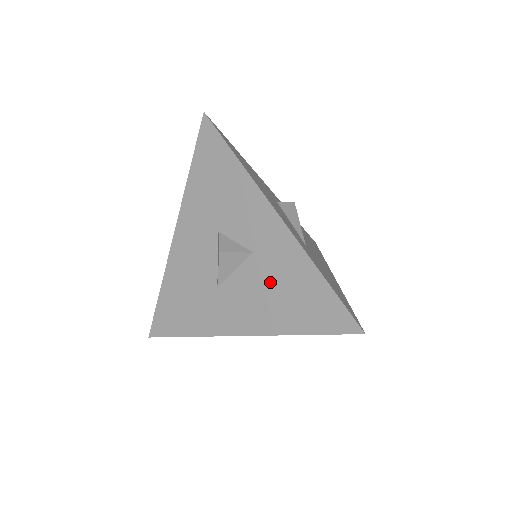
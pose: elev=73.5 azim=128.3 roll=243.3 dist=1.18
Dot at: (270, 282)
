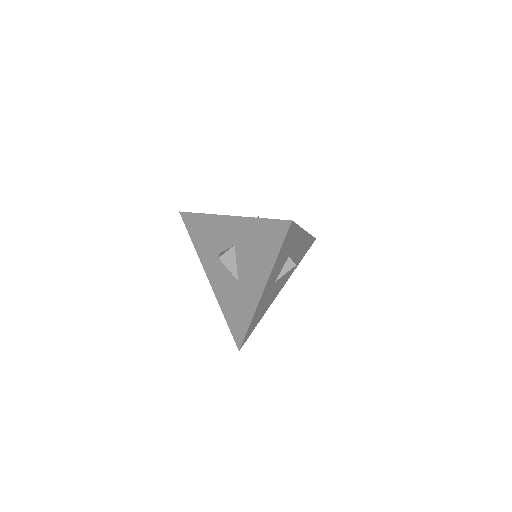
Dot at: (249, 249)
